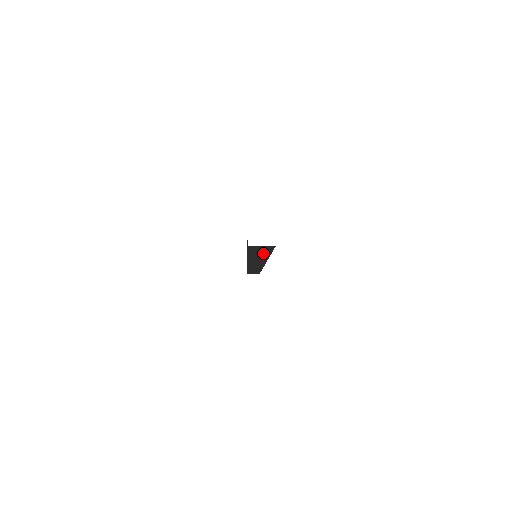
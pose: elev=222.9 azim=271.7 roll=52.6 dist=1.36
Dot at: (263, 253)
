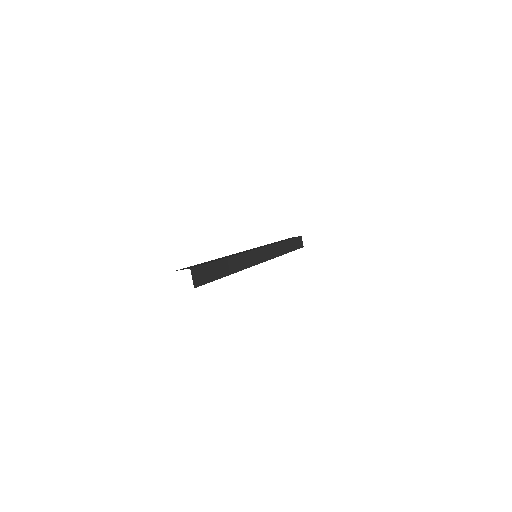
Dot at: occluded
